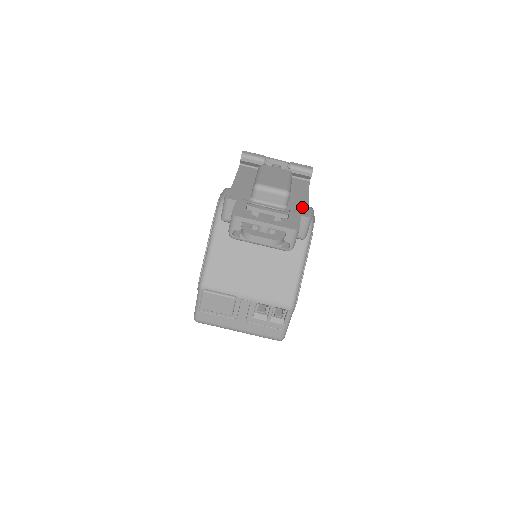
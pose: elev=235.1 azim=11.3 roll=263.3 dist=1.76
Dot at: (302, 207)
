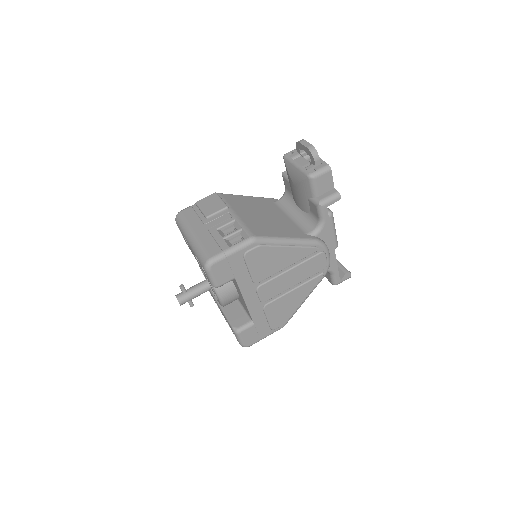
Dot at: occluded
